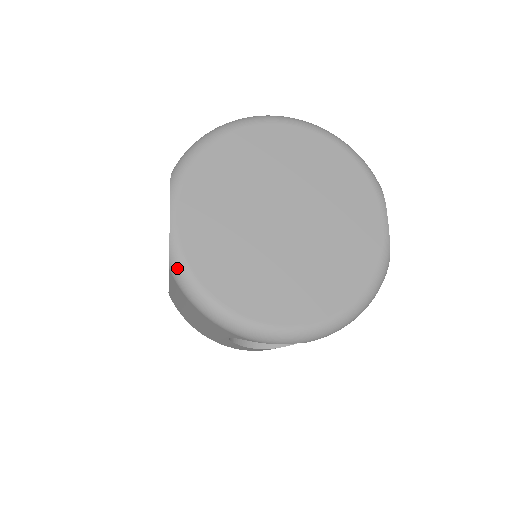
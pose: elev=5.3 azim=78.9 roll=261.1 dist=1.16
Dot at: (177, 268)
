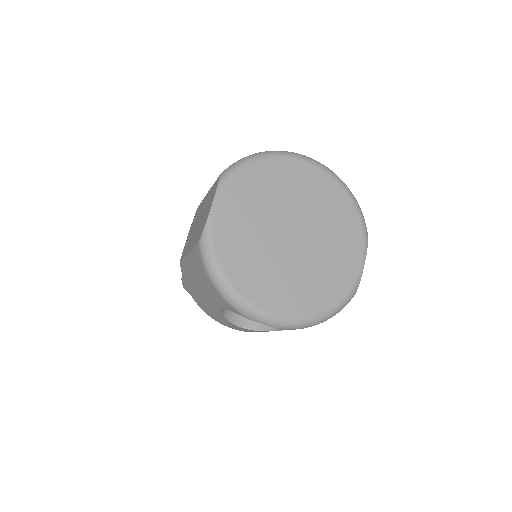
Dot at: (205, 244)
